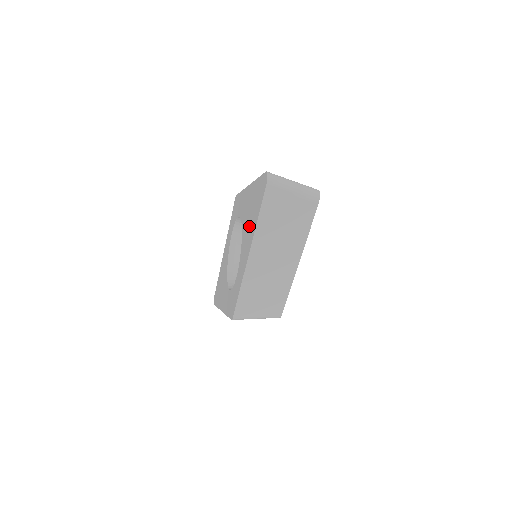
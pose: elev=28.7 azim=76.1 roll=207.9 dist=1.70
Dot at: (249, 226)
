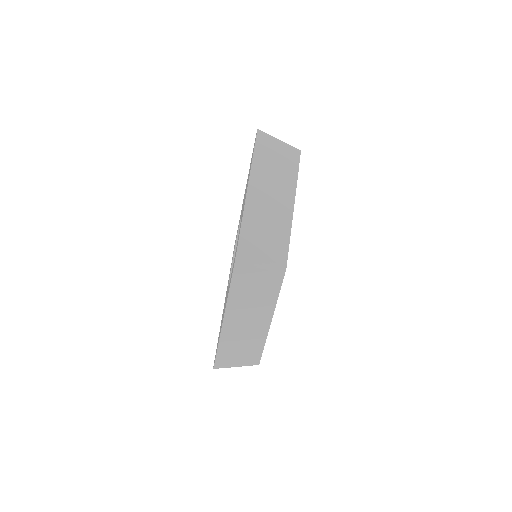
Dot at: occluded
